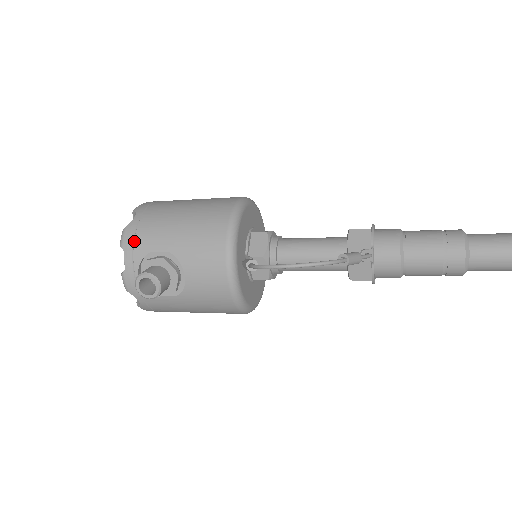
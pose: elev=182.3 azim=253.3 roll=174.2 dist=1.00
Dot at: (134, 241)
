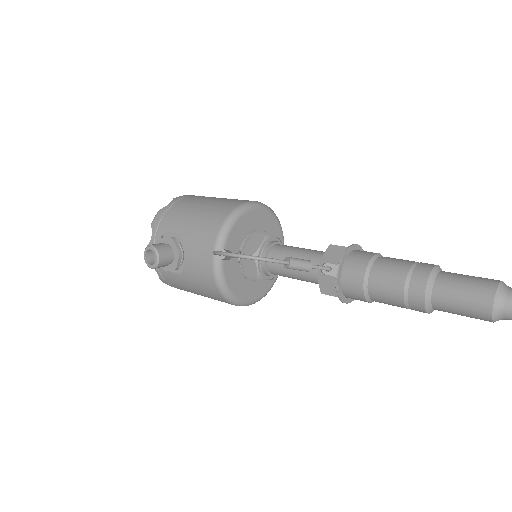
Dot at: (160, 221)
